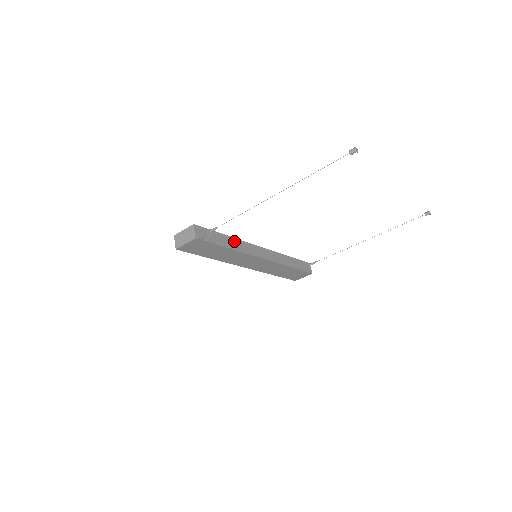
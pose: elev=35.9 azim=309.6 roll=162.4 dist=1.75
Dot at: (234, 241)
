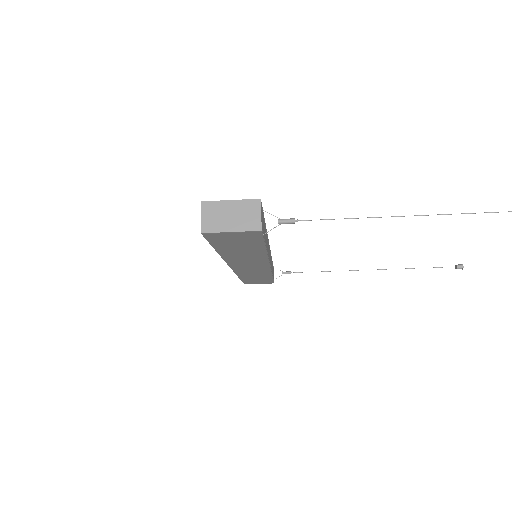
Dot at: (266, 235)
